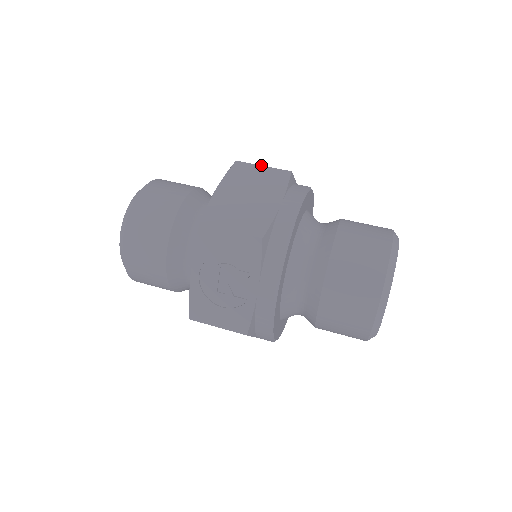
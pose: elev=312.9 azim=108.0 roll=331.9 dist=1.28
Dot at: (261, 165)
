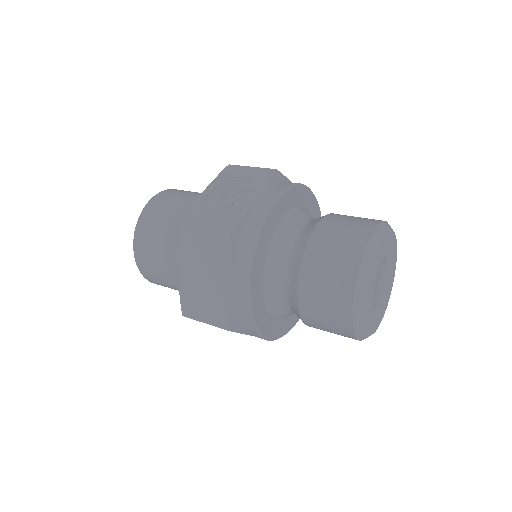
Dot at: occluded
